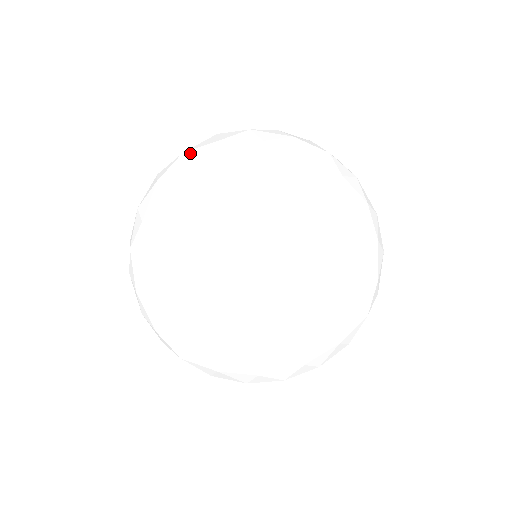
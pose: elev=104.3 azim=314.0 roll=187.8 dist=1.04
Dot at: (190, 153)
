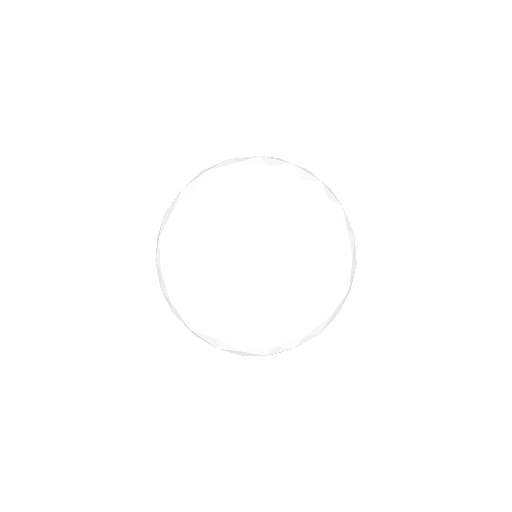
Dot at: (259, 256)
